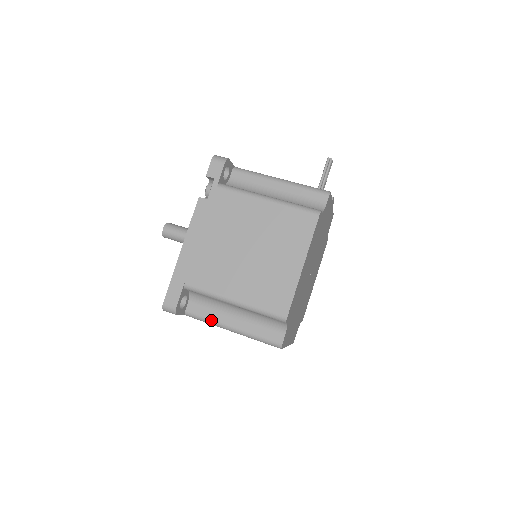
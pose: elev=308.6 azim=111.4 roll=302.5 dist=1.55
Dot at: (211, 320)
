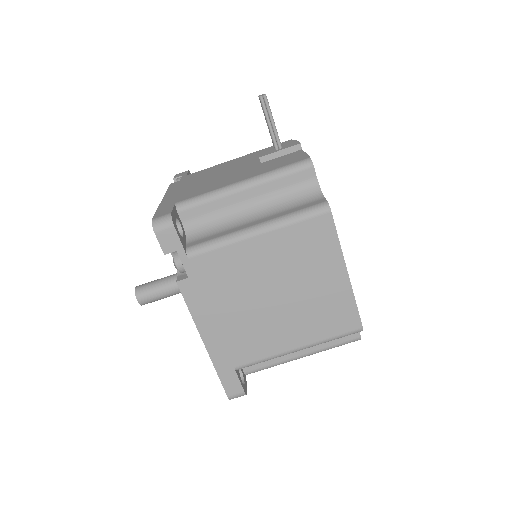
Dot at: (276, 364)
